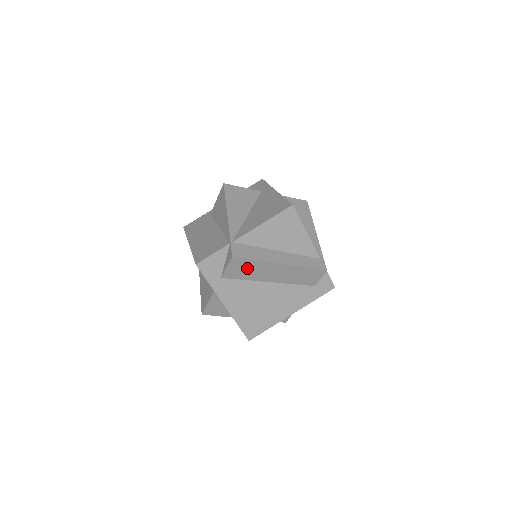
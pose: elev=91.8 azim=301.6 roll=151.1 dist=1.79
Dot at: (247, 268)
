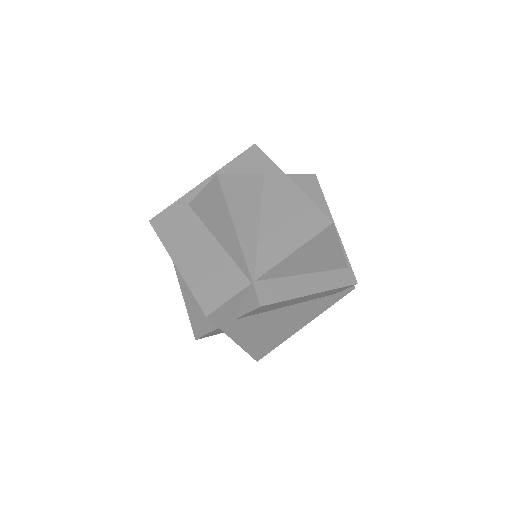
Dot at: (271, 306)
